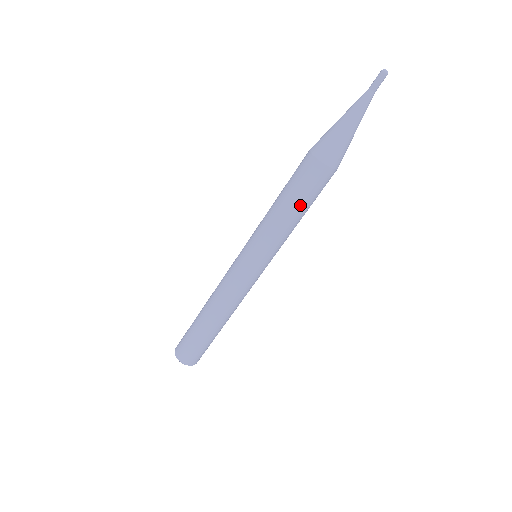
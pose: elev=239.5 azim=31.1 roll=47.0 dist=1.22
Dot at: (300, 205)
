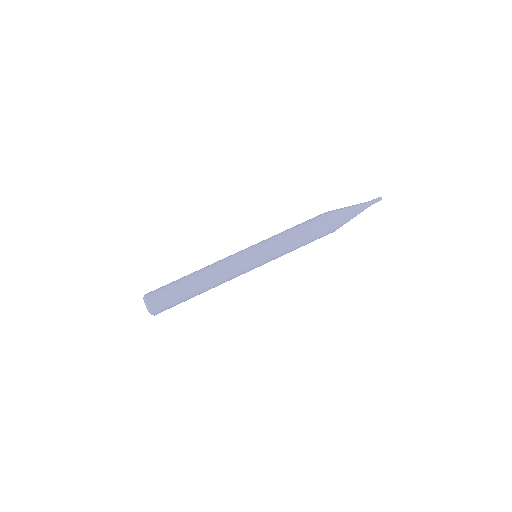
Dot at: (305, 231)
